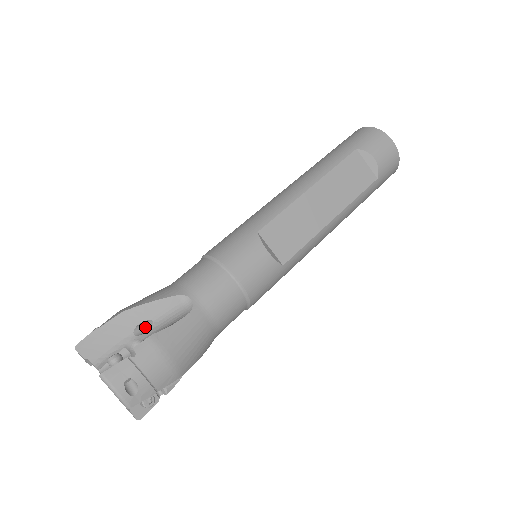
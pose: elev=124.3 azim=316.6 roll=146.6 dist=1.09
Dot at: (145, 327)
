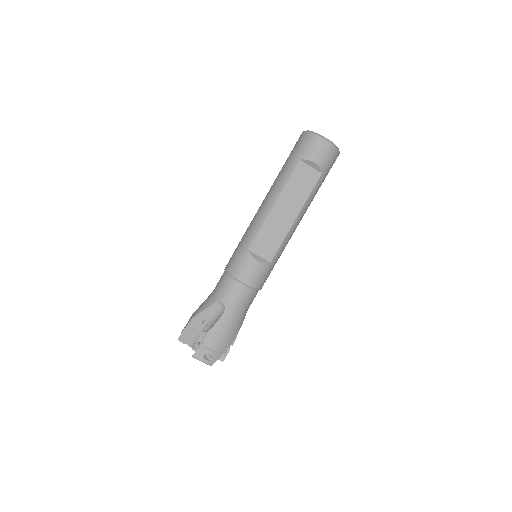
Dot at: (206, 322)
